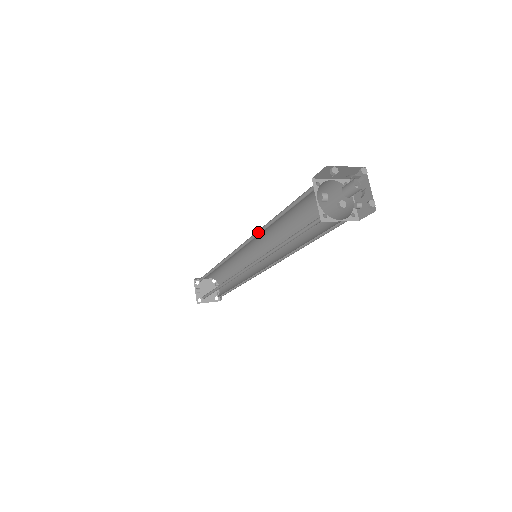
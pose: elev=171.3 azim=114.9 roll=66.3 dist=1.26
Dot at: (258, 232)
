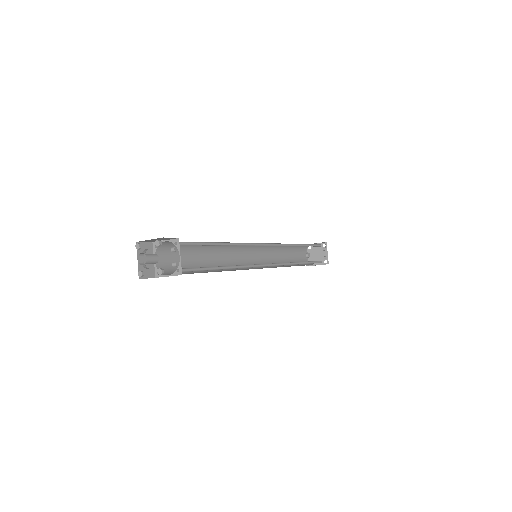
Dot at: occluded
